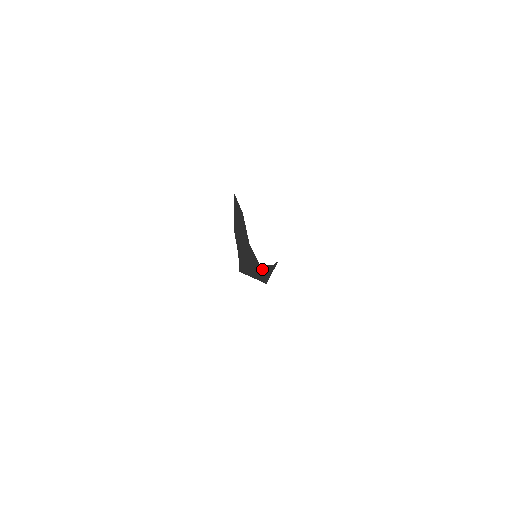
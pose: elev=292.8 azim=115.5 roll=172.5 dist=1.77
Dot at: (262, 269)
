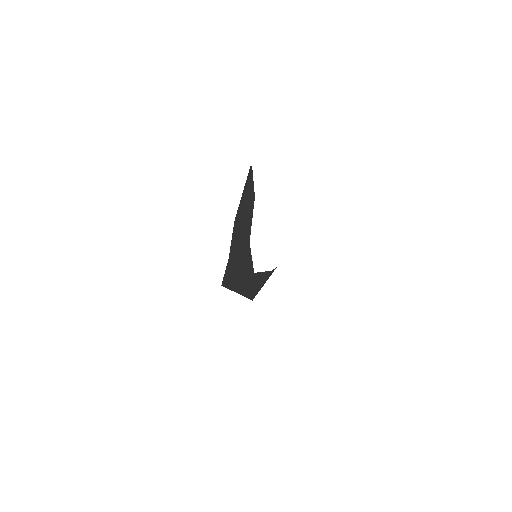
Dot at: (254, 278)
